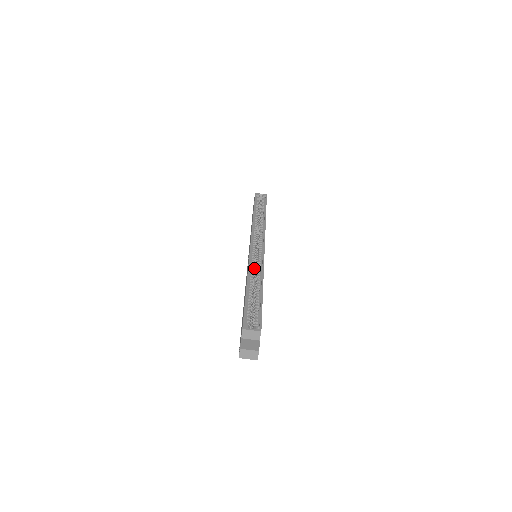
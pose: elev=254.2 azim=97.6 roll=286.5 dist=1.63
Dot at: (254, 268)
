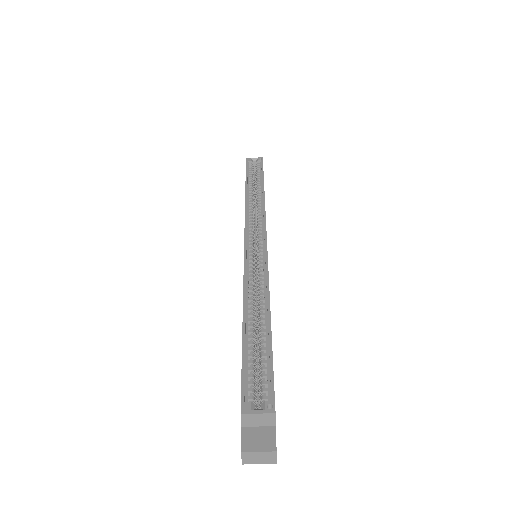
Dot at: (253, 280)
